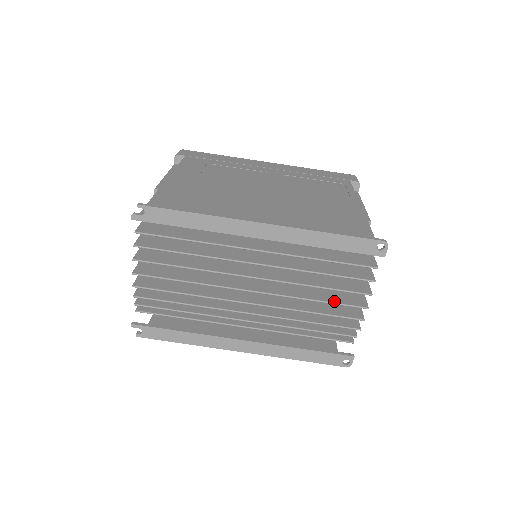
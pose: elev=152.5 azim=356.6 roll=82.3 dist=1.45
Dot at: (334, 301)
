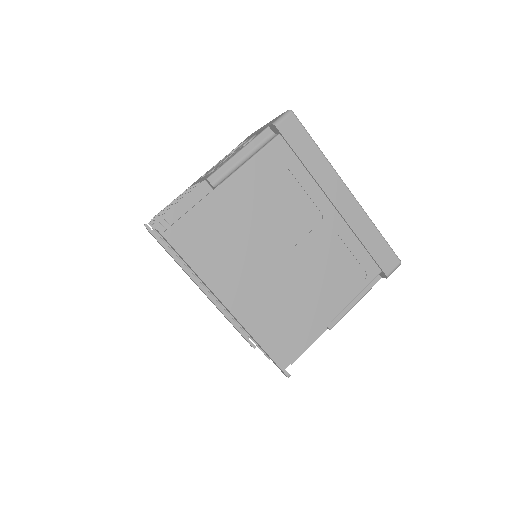
Dot at: occluded
